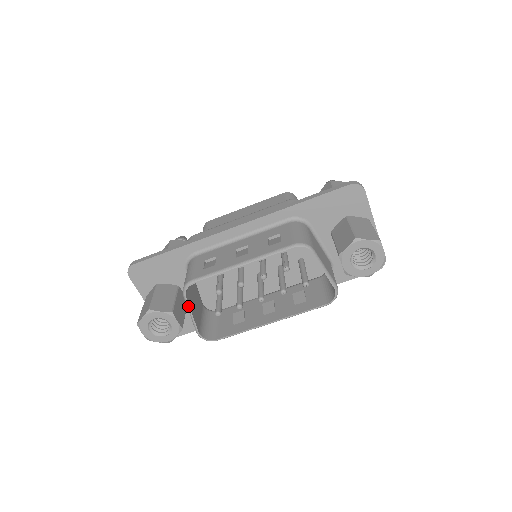
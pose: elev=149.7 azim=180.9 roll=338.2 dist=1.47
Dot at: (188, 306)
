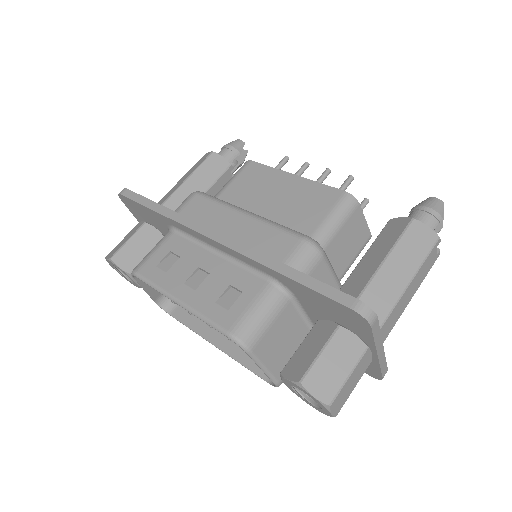
Dot at: (139, 284)
